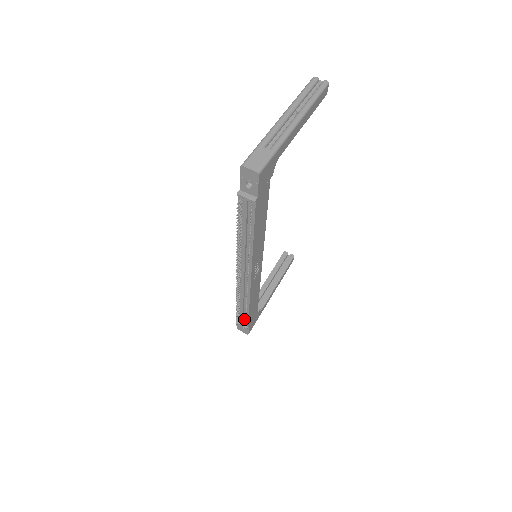
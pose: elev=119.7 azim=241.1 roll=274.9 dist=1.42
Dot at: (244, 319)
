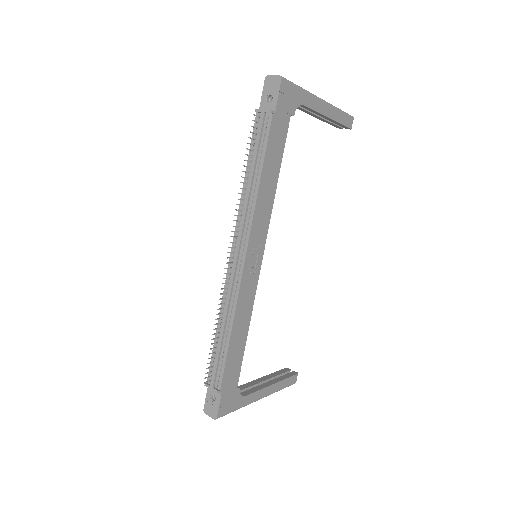
Dot at: (218, 371)
